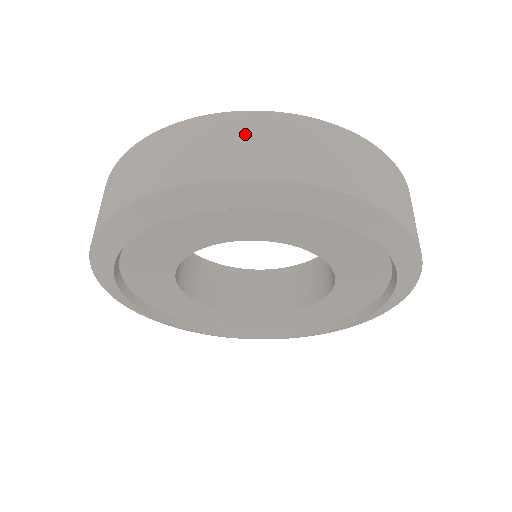
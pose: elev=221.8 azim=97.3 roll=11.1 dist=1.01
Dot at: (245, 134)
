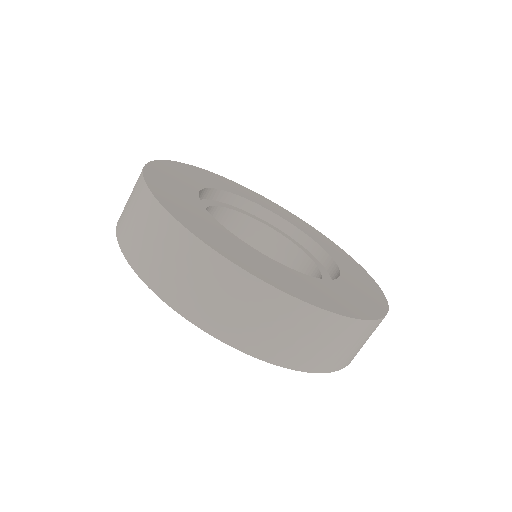
Dot at: (358, 340)
